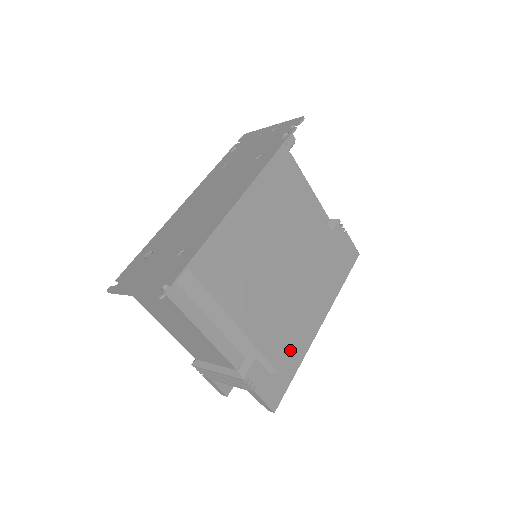
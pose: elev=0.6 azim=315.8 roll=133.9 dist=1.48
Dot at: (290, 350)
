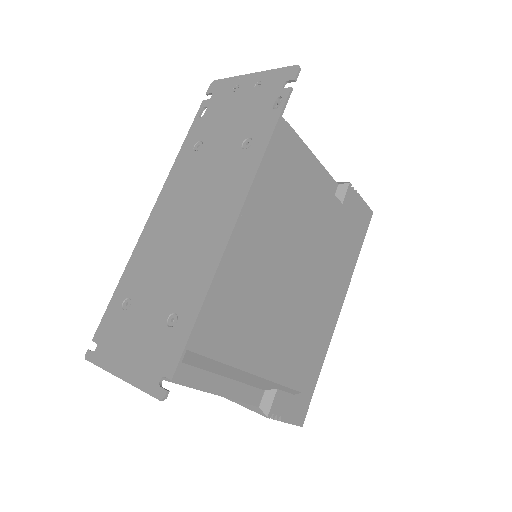
Dot at: occluded
